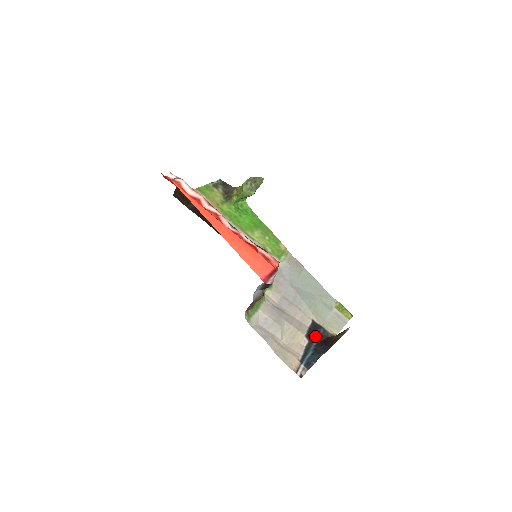
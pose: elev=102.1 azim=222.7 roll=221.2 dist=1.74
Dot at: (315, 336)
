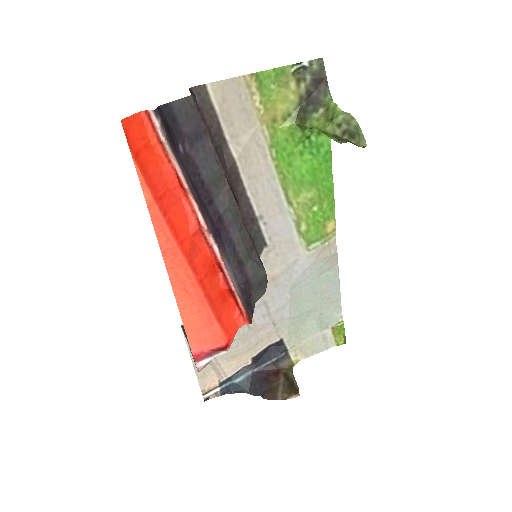
Dot at: (266, 360)
